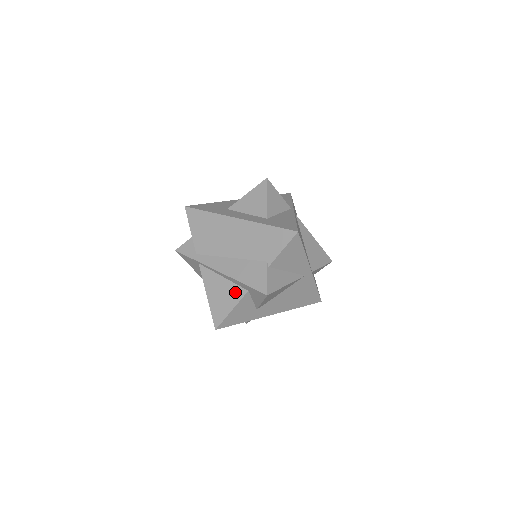
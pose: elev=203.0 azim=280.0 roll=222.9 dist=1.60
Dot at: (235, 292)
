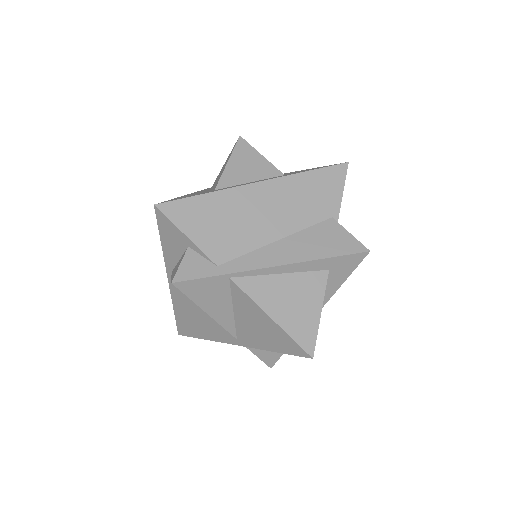
Dot at: (312, 283)
